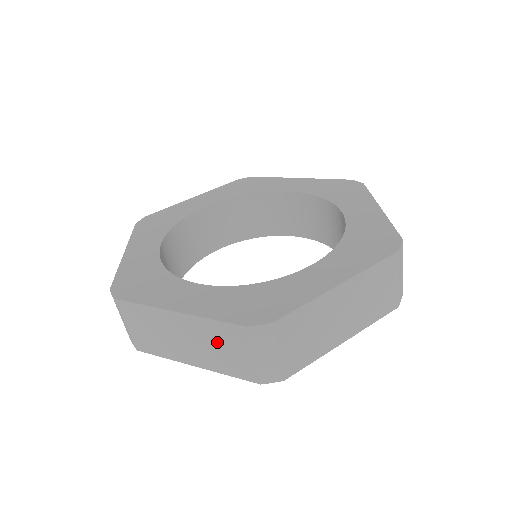
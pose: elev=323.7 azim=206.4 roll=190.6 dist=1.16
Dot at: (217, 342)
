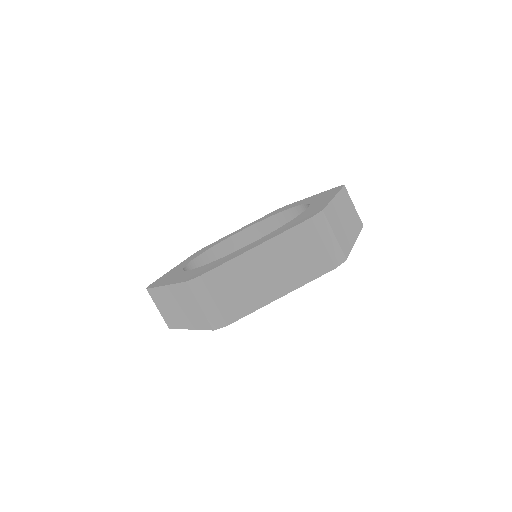
Dot at: (185, 302)
